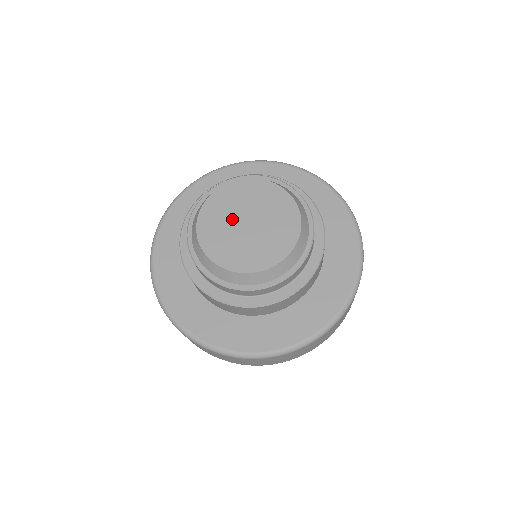
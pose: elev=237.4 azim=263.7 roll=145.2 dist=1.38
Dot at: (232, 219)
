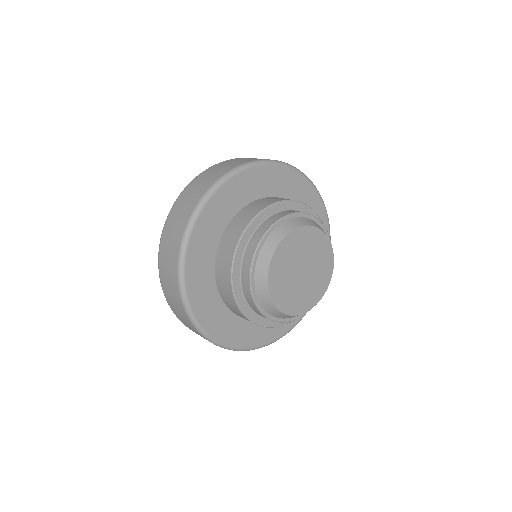
Dot at: (296, 261)
